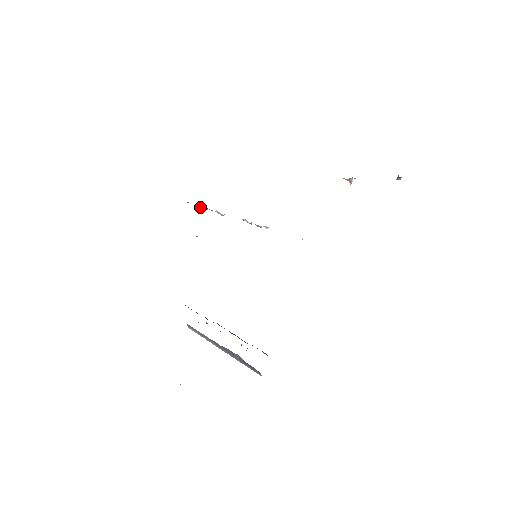
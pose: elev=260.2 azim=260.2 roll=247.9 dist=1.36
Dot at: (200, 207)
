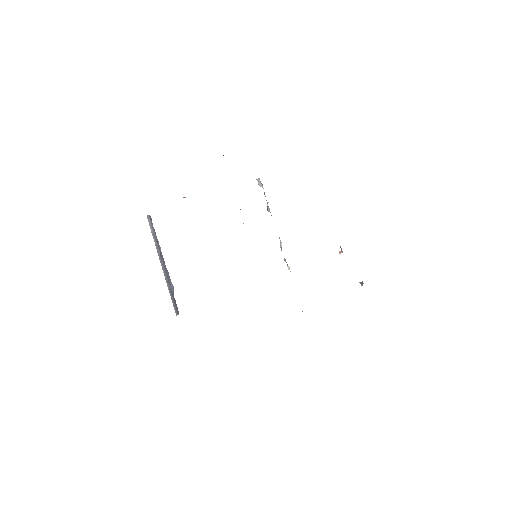
Dot at: (260, 181)
